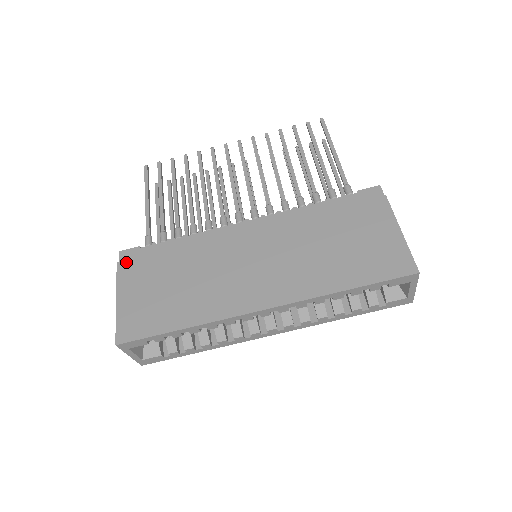
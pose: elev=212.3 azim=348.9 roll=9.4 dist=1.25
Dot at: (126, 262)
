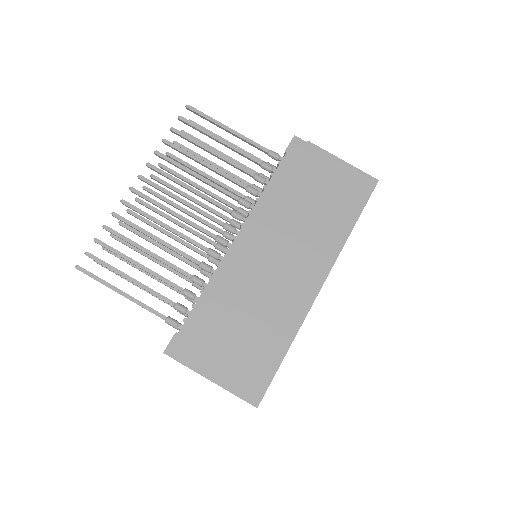
Dot at: (185, 353)
